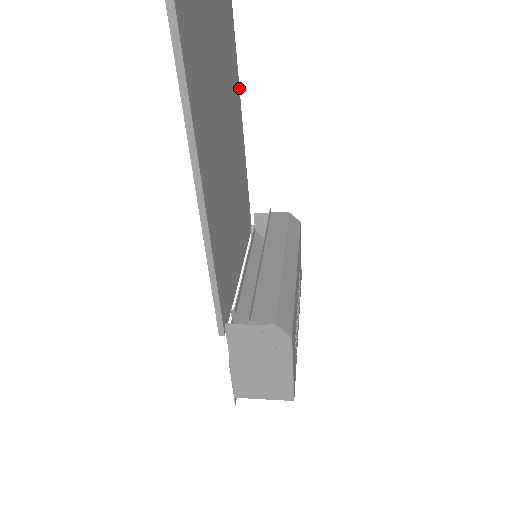
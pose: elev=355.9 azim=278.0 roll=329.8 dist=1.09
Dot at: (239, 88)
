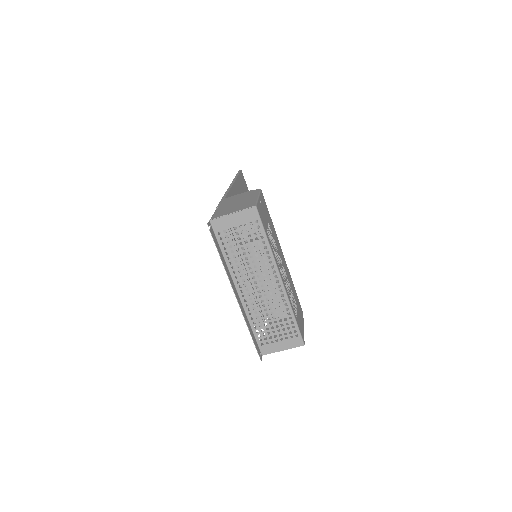
Dot at: occluded
